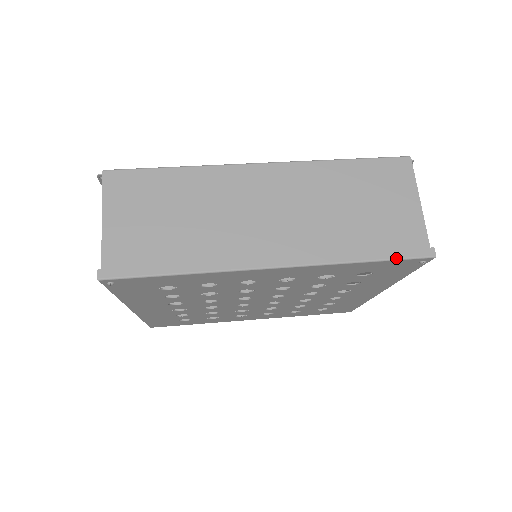
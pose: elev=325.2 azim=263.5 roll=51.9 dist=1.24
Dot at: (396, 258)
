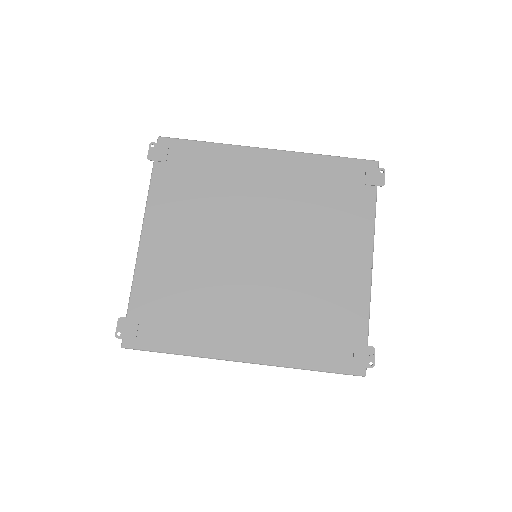
Dot at: occluded
